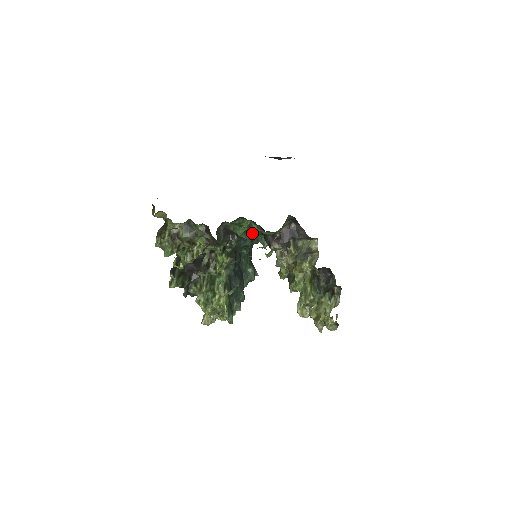
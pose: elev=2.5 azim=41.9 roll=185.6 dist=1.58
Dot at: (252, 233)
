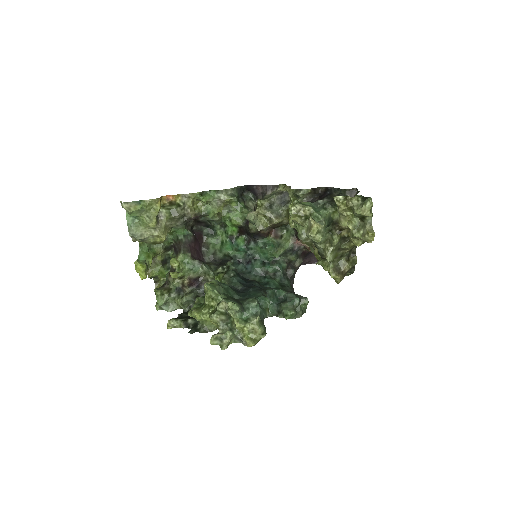
Dot at: (251, 252)
